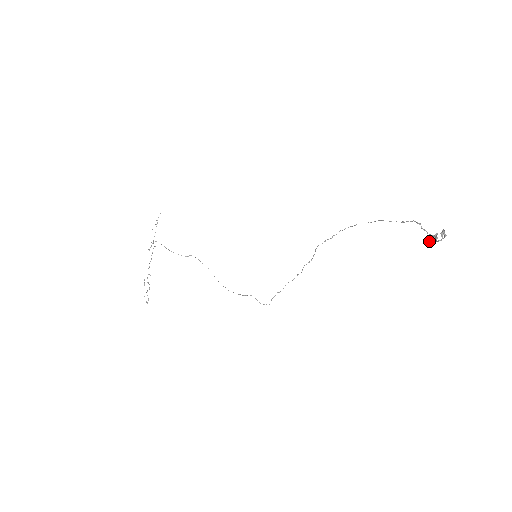
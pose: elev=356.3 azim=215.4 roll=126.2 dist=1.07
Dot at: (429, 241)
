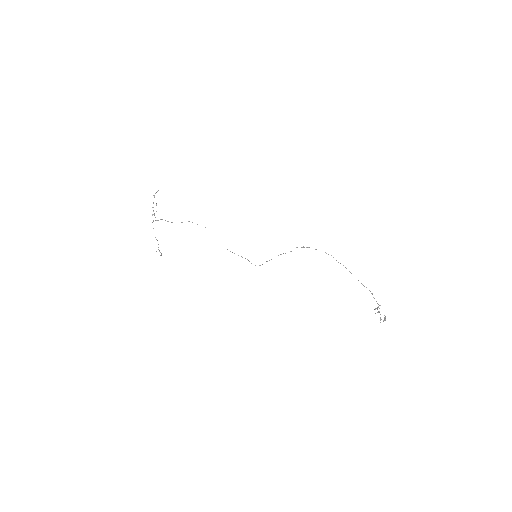
Dot at: (375, 308)
